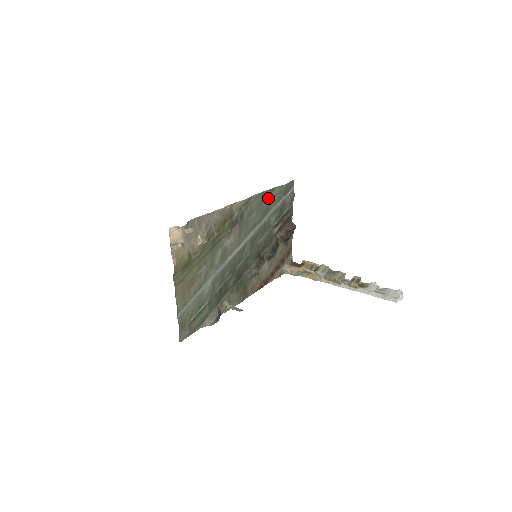
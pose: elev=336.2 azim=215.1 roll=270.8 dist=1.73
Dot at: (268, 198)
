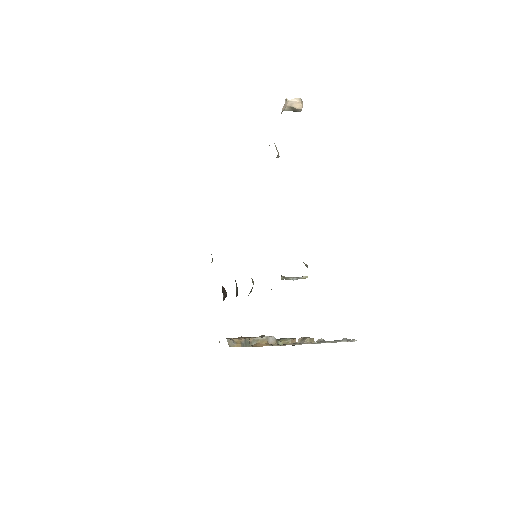
Dot at: occluded
